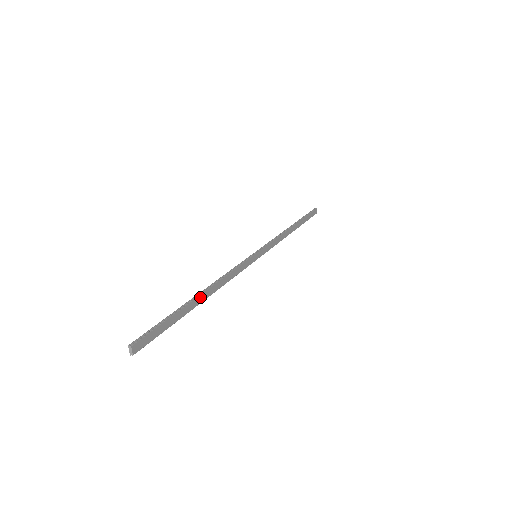
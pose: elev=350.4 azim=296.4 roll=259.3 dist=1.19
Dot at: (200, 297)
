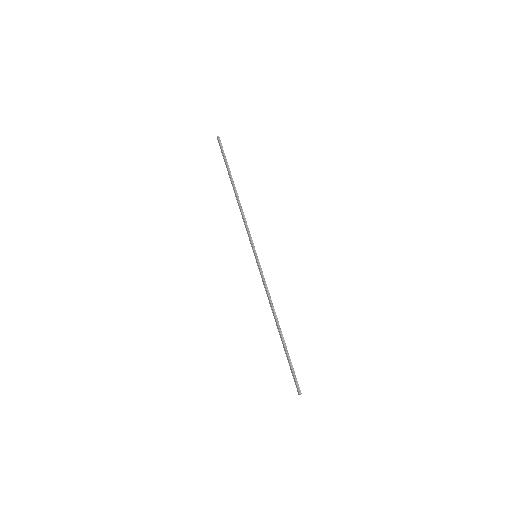
Dot at: occluded
